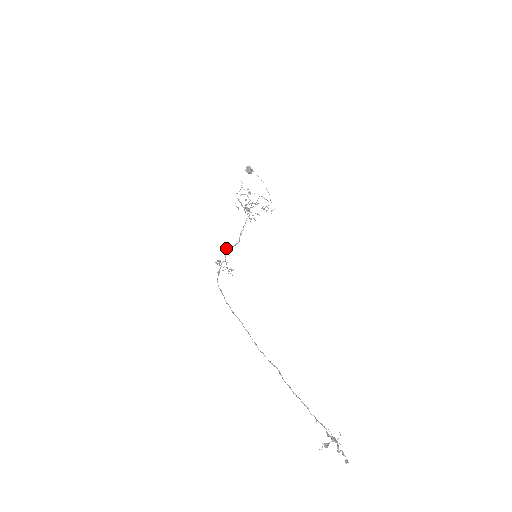
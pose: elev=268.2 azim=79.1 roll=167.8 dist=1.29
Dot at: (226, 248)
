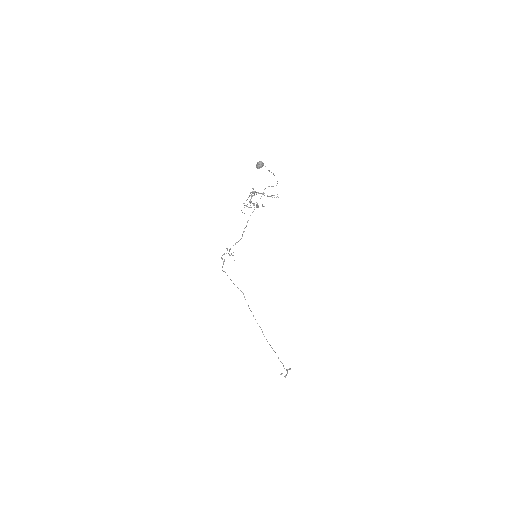
Dot at: (230, 248)
